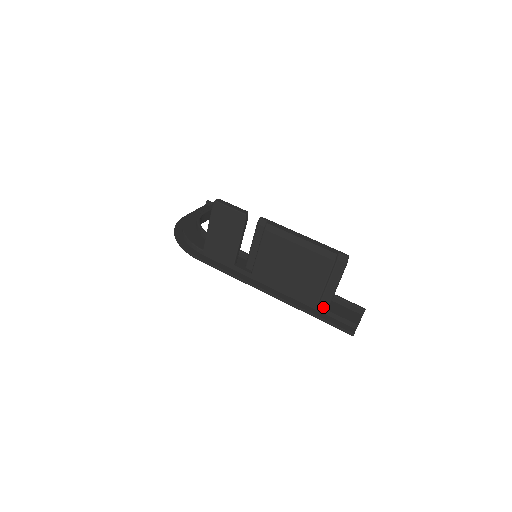
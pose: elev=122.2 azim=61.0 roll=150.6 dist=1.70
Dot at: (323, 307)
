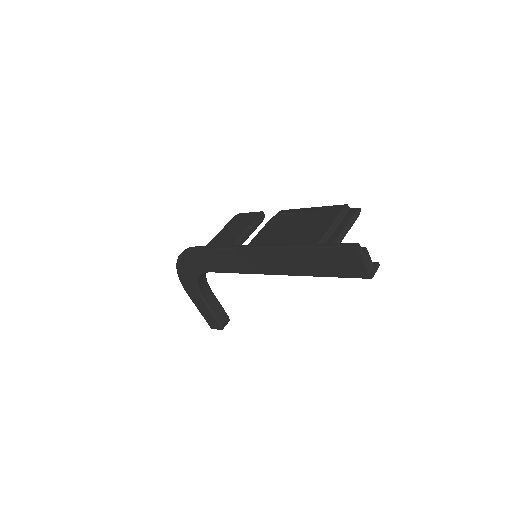
Dot at: occluded
